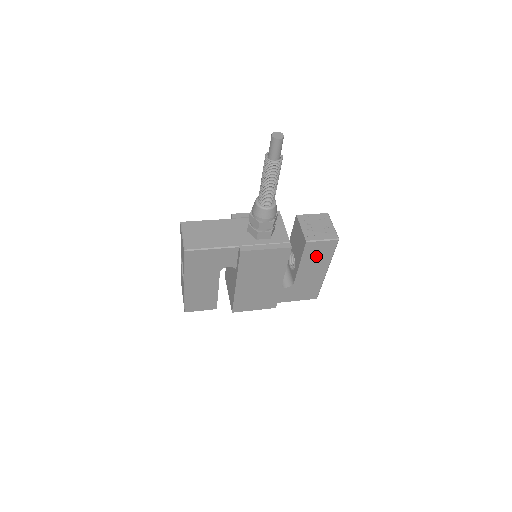
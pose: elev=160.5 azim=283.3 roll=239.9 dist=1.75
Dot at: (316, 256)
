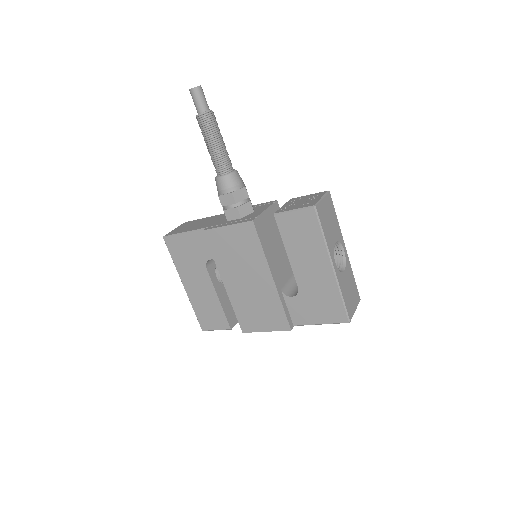
Dot at: (301, 239)
